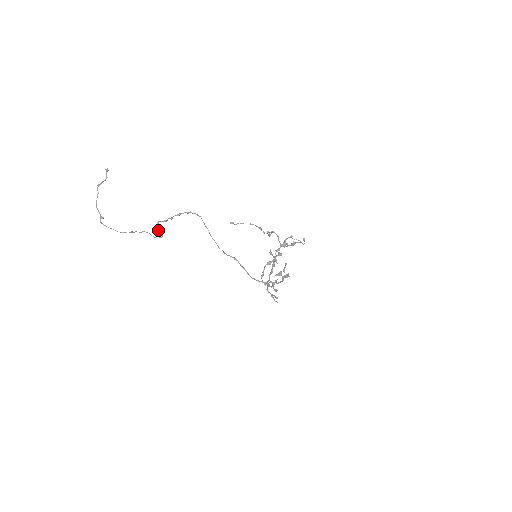
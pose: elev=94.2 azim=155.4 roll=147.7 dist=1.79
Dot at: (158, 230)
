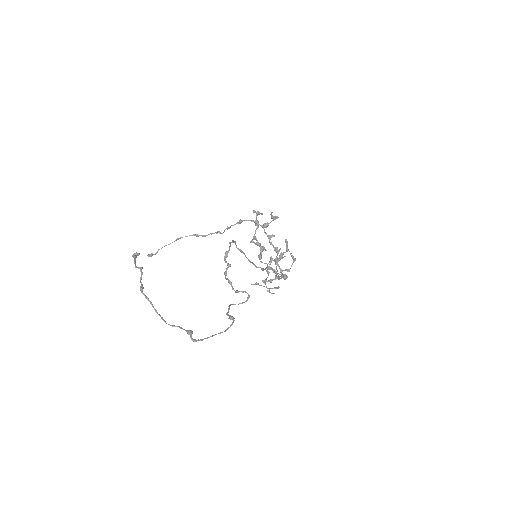
Dot at: (235, 291)
